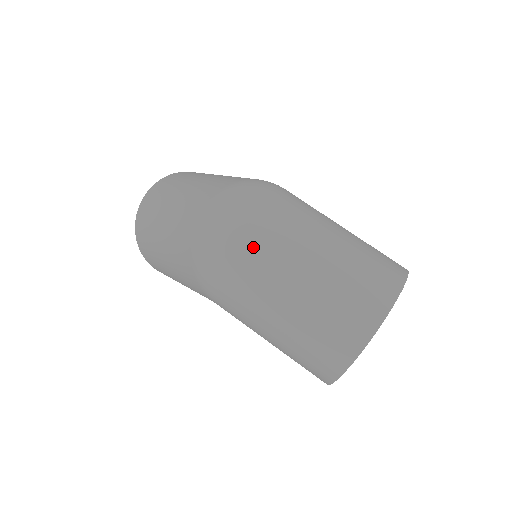
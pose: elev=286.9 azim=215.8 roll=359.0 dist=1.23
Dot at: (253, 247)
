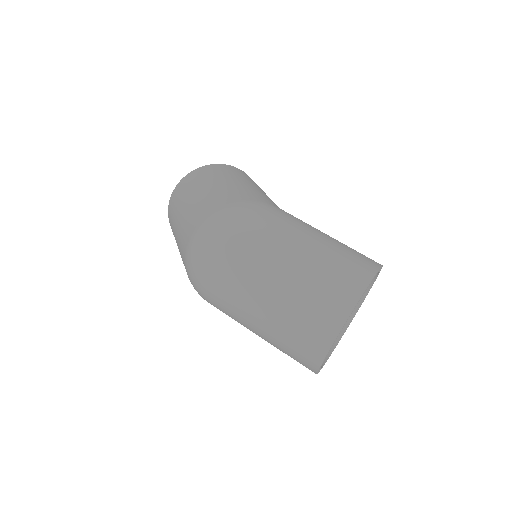
Dot at: (222, 285)
